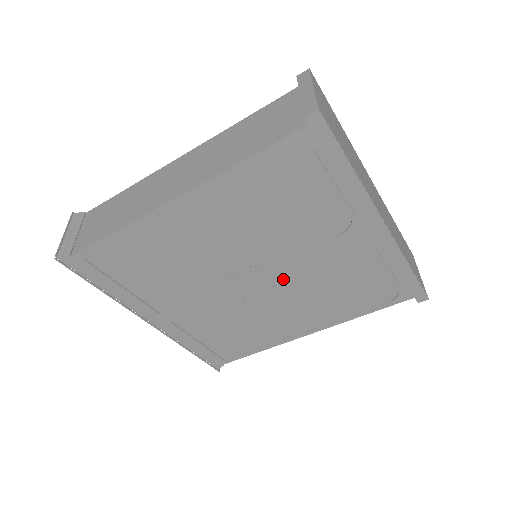
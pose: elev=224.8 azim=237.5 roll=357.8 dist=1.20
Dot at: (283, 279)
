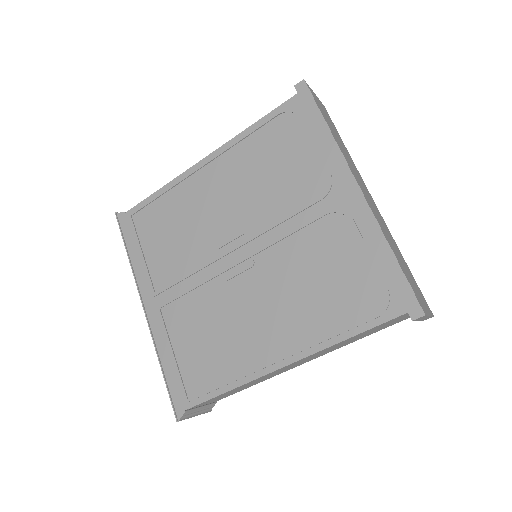
Dot at: (265, 258)
